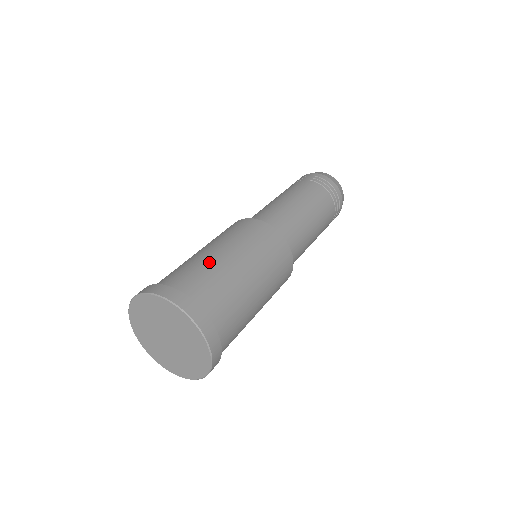
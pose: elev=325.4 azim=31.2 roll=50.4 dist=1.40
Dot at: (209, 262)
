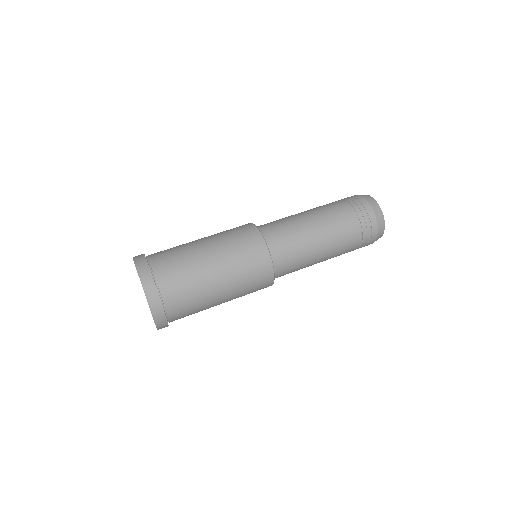
Dot at: (197, 272)
